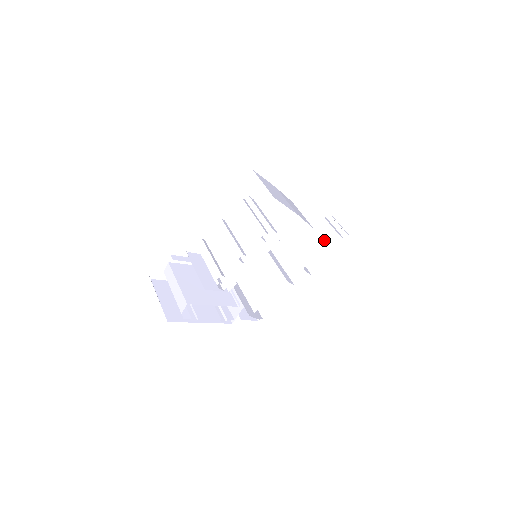
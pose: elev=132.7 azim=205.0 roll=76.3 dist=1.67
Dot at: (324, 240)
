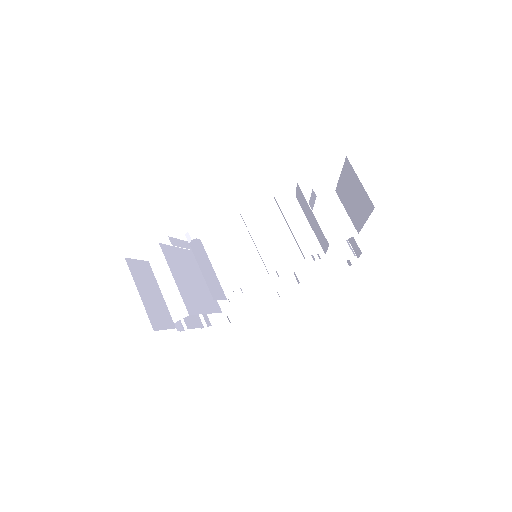
Dot at: (330, 258)
